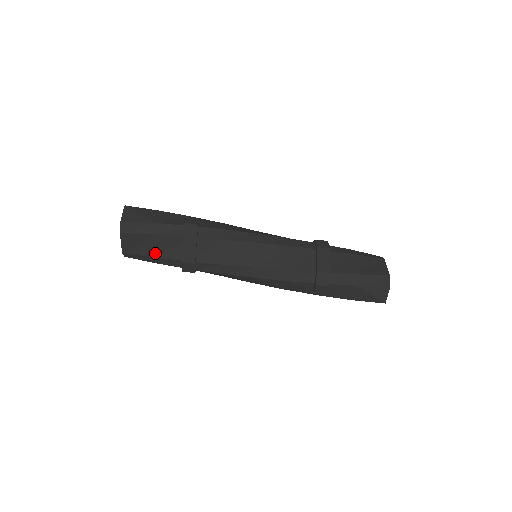
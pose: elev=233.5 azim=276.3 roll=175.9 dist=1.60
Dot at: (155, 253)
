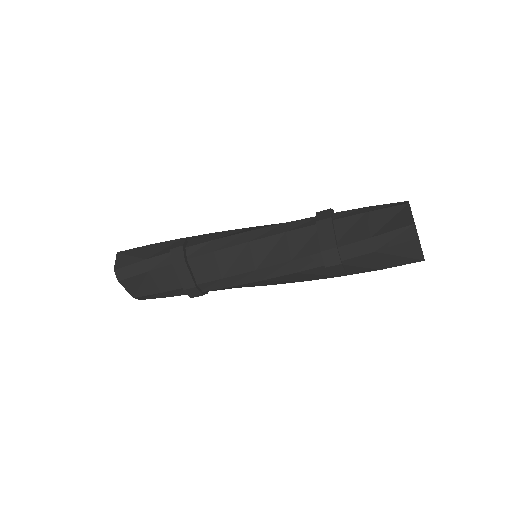
Dot at: (158, 289)
